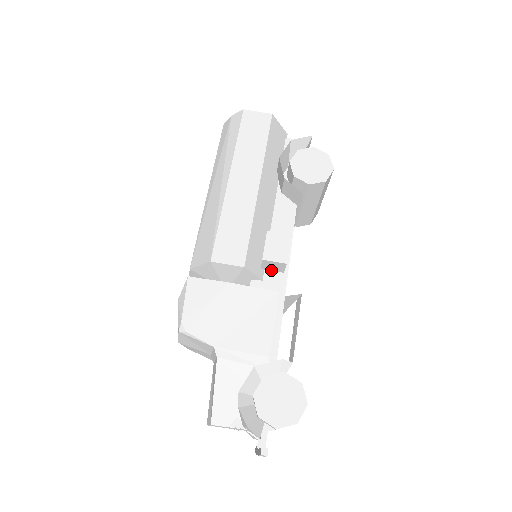
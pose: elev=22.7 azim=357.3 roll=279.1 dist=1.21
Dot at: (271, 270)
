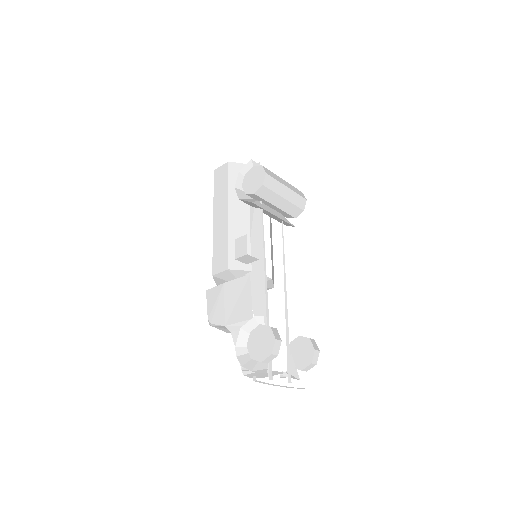
Dot at: occluded
